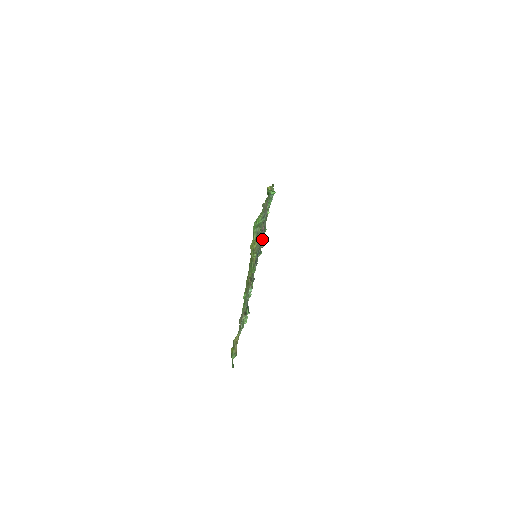
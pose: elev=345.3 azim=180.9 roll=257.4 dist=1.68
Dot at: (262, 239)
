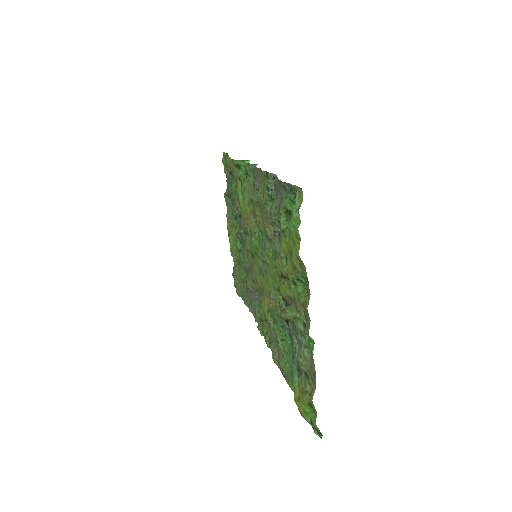
Dot at: (243, 229)
